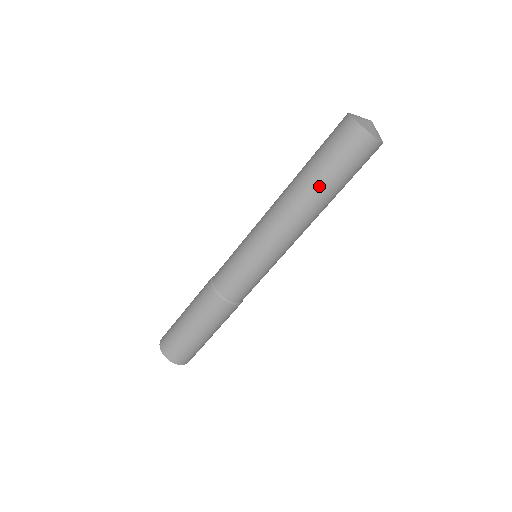
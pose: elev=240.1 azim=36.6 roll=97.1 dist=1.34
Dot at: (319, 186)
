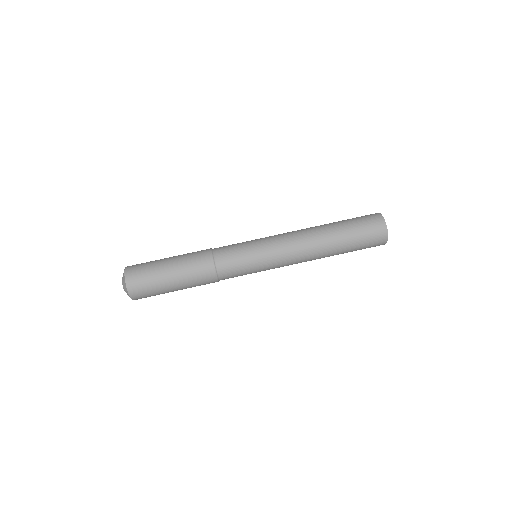
Dot at: (337, 235)
